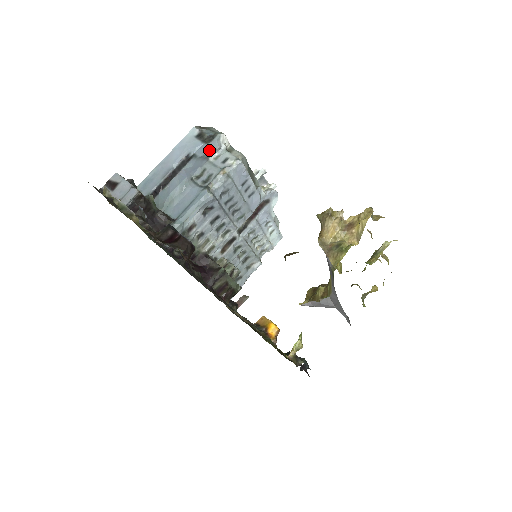
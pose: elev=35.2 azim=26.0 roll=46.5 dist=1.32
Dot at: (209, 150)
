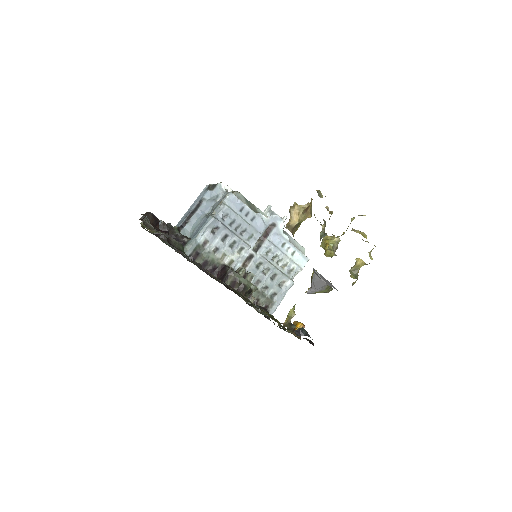
Dot at: (214, 194)
